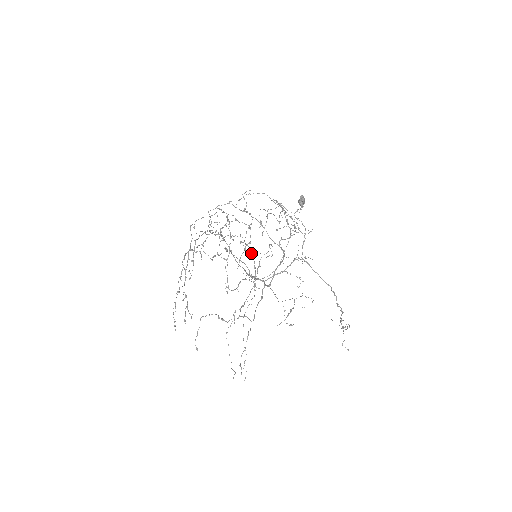
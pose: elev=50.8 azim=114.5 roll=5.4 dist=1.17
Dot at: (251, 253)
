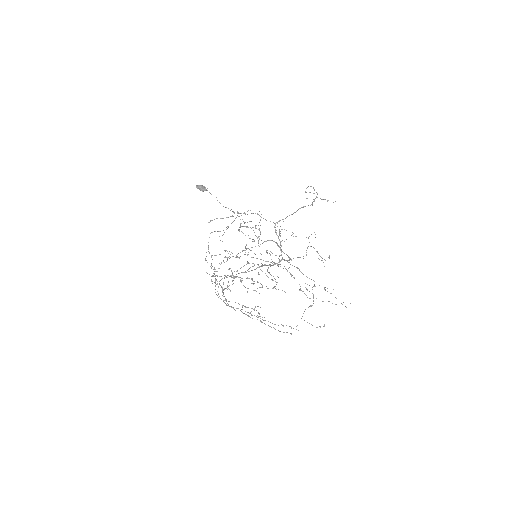
Dot at: (245, 254)
